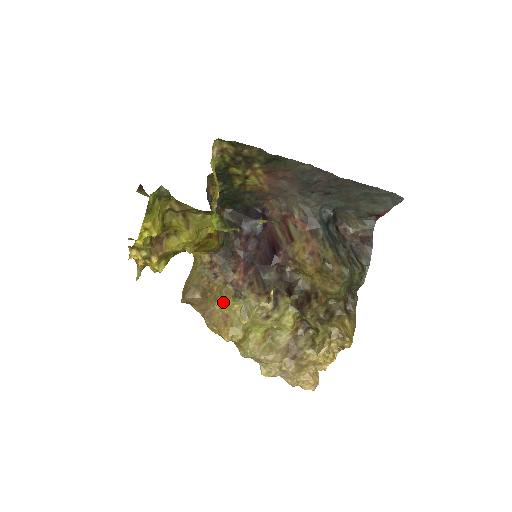
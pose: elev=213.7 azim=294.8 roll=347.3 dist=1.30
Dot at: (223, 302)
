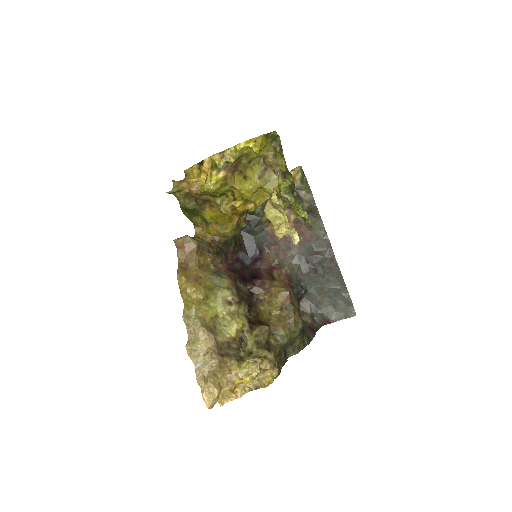
Dot at: (202, 269)
